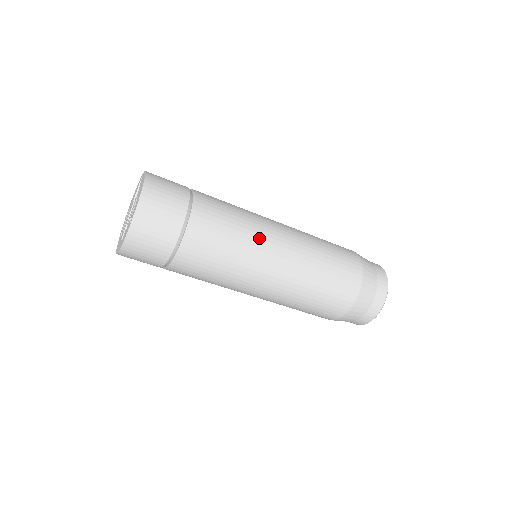
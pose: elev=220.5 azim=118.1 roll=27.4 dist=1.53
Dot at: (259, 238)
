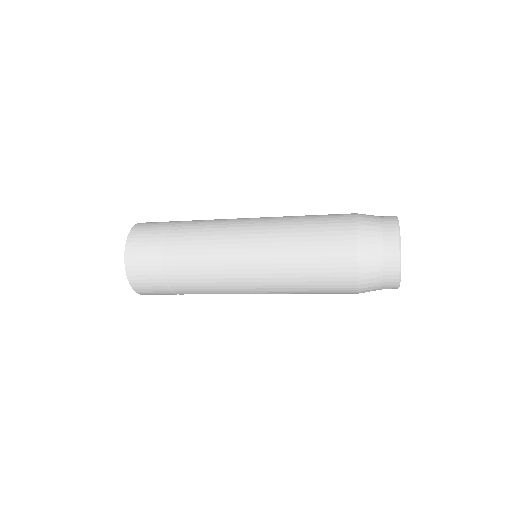
Dot at: (232, 231)
